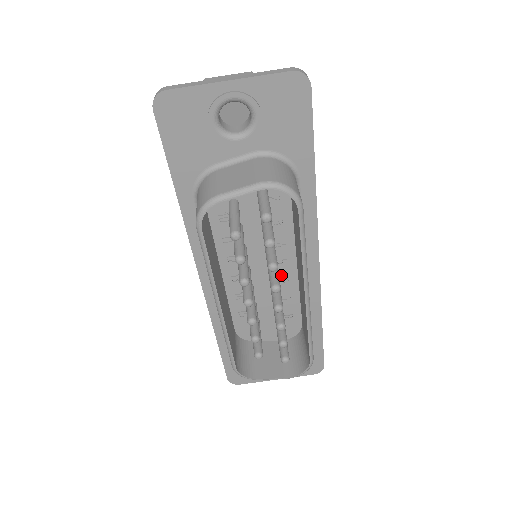
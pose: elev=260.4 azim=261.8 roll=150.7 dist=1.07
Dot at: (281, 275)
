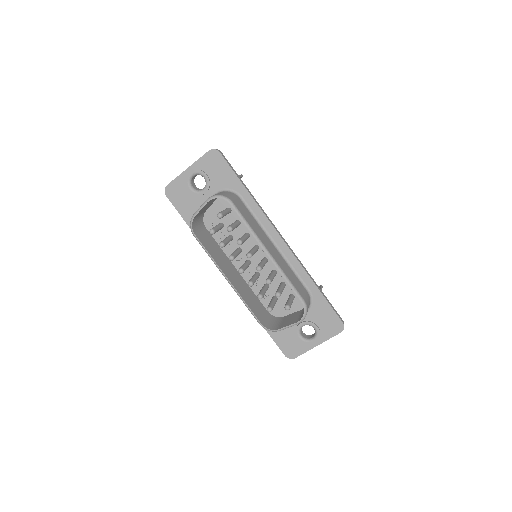
Dot at: occluded
